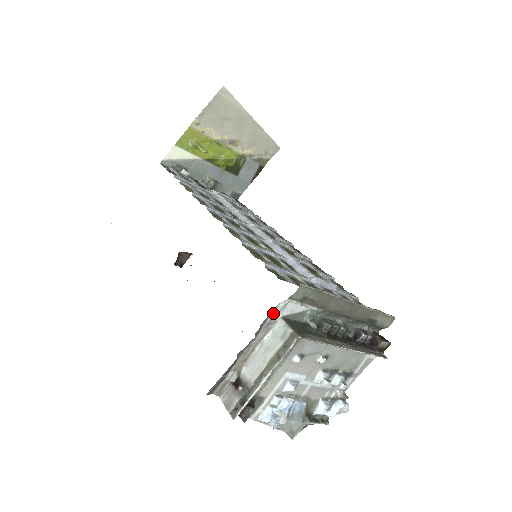
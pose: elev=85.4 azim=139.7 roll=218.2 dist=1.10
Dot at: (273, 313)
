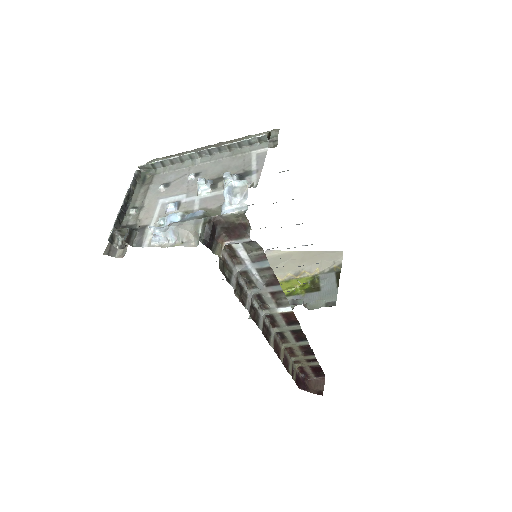
Dot at: occluded
